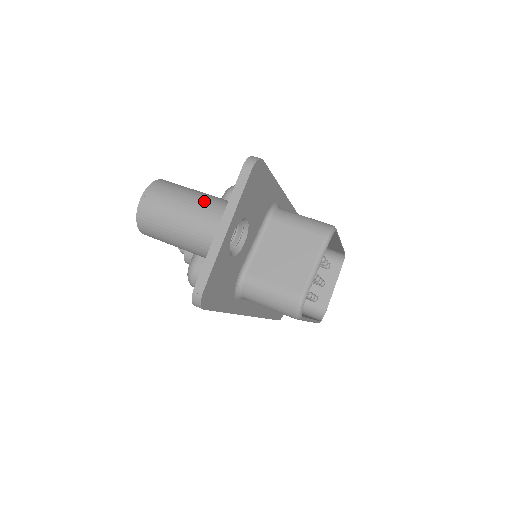
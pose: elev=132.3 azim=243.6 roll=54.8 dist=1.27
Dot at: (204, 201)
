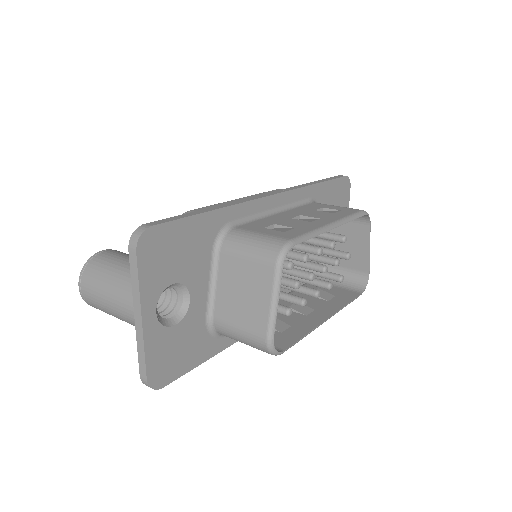
Dot at: (122, 282)
